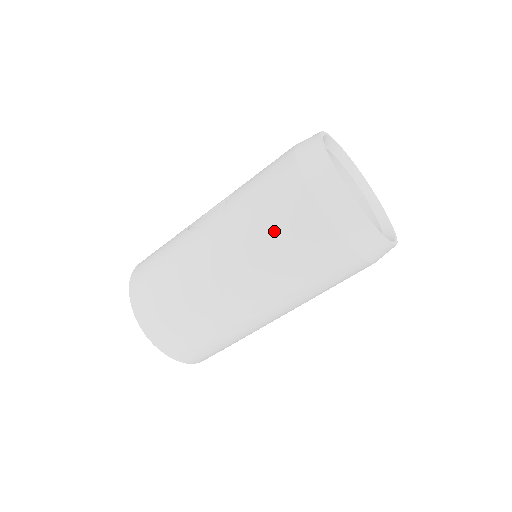
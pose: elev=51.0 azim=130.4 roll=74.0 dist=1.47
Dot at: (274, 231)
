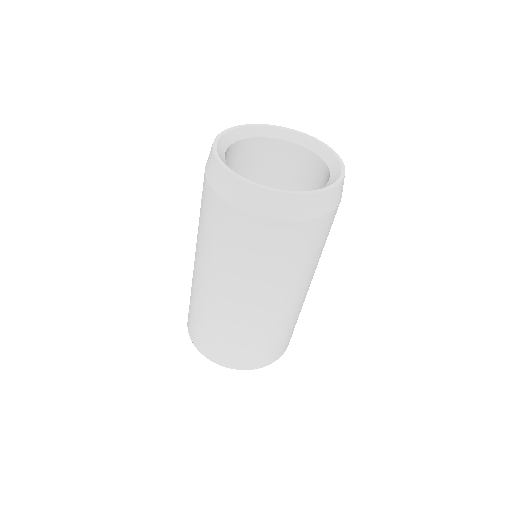
Dot at: occluded
